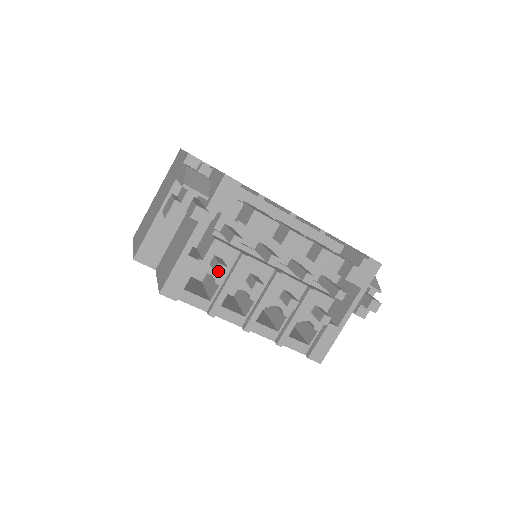
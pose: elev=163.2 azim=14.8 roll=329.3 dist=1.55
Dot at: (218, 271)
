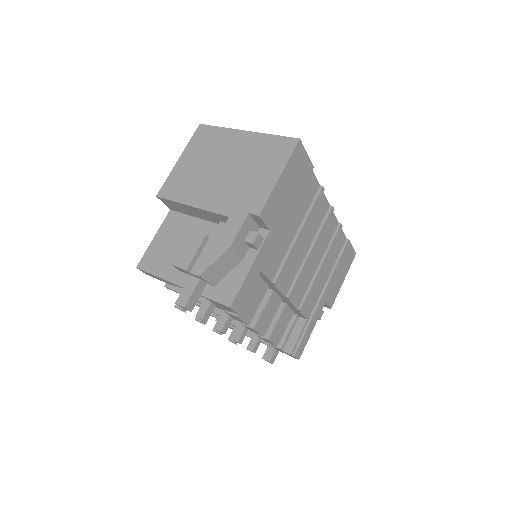
Dot at: (178, 308)
